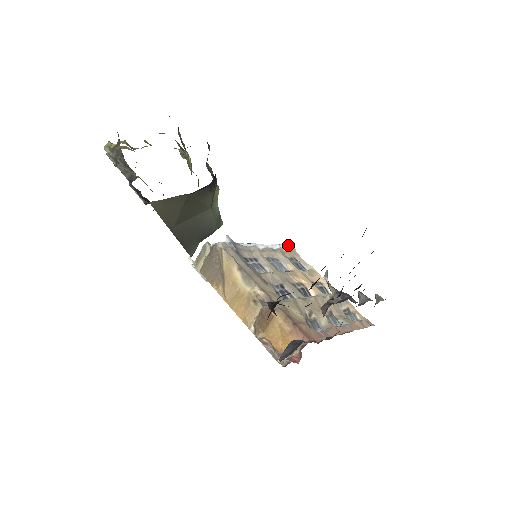
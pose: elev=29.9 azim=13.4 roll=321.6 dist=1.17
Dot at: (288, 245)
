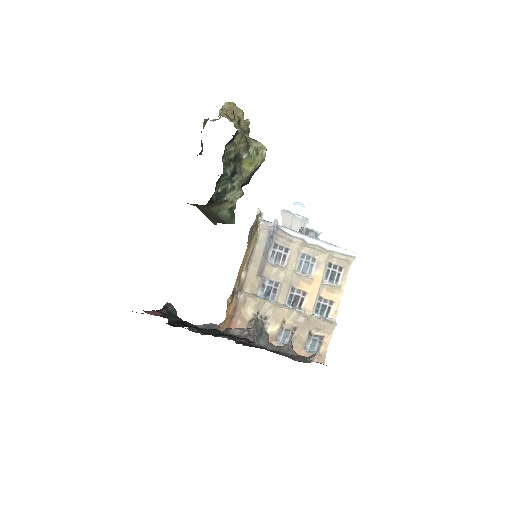
Dot at: (350, 253)
